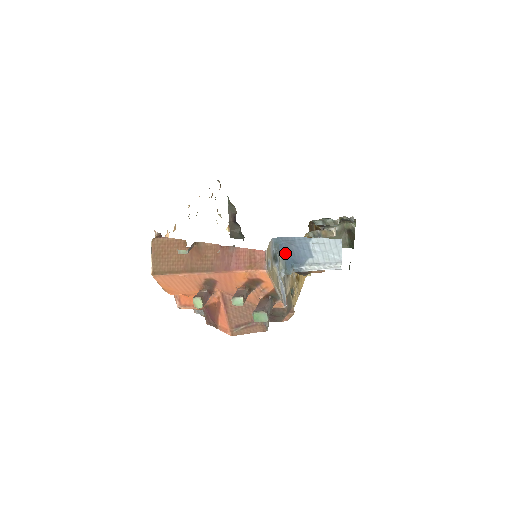
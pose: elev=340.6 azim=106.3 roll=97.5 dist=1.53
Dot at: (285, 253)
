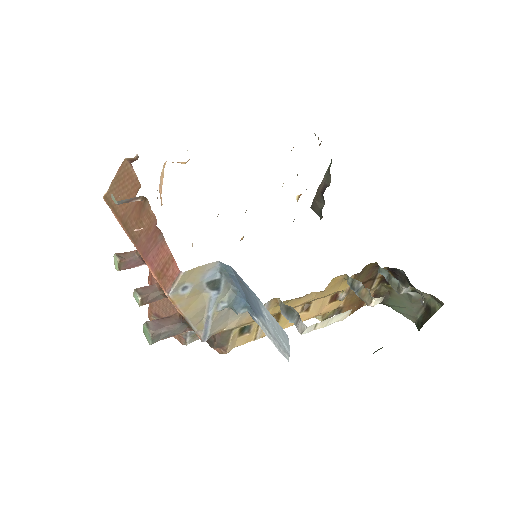
Dot at: (239, 287)
